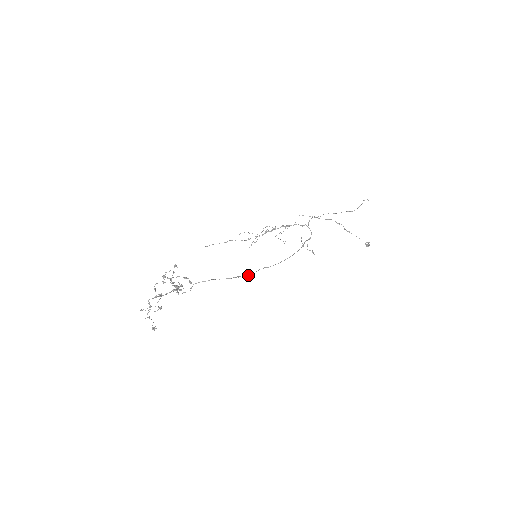
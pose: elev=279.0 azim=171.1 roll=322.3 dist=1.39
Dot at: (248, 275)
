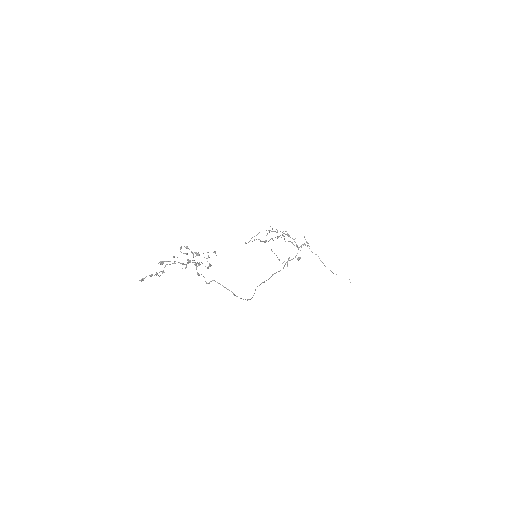
Dot at: occluded
